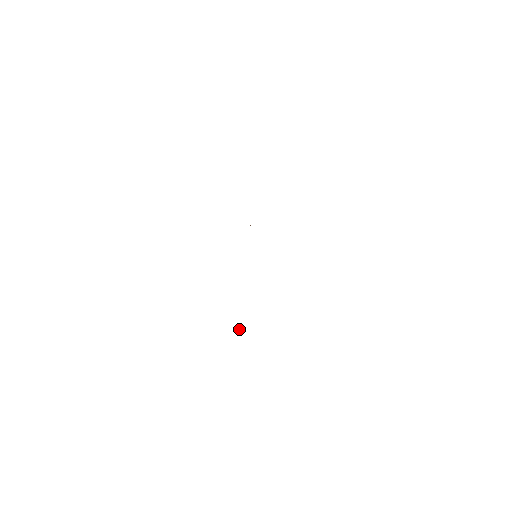
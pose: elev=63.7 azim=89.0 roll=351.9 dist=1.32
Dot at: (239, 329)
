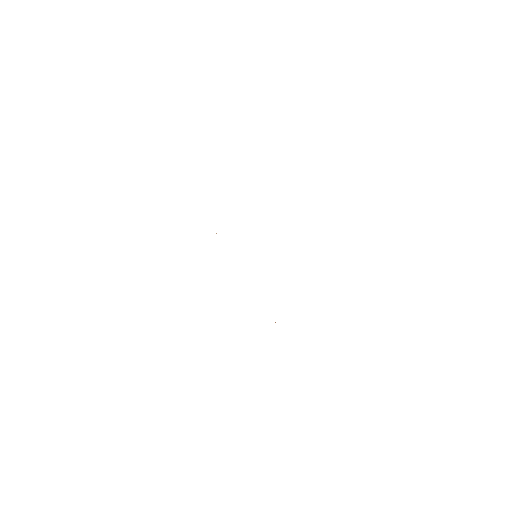
Dot at: occluded
